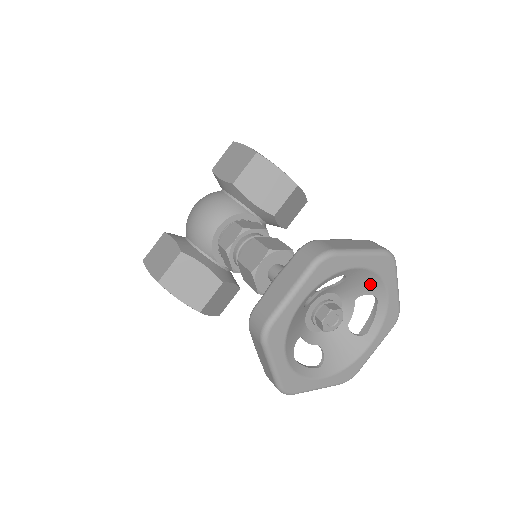
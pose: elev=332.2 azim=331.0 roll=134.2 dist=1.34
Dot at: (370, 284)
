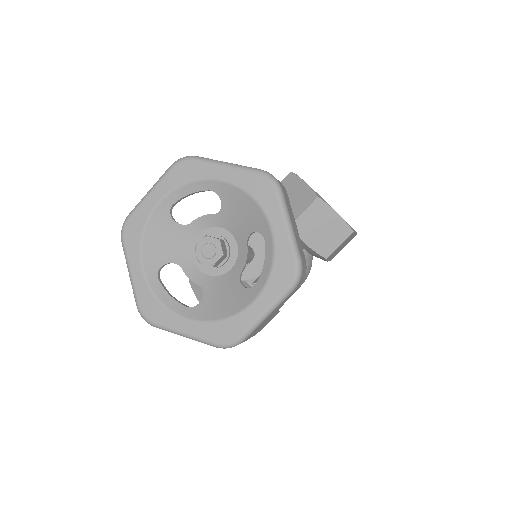
Dot at: (252, 214)
